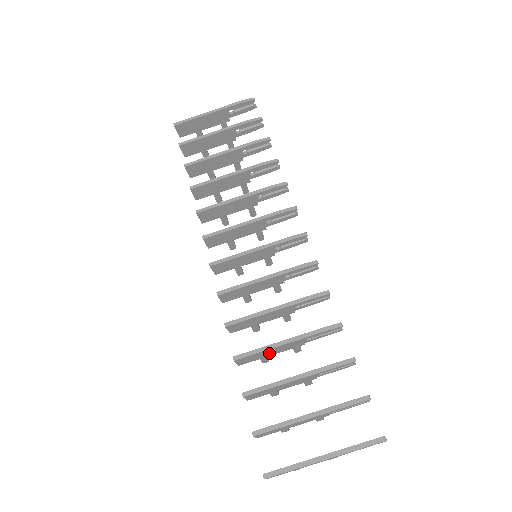
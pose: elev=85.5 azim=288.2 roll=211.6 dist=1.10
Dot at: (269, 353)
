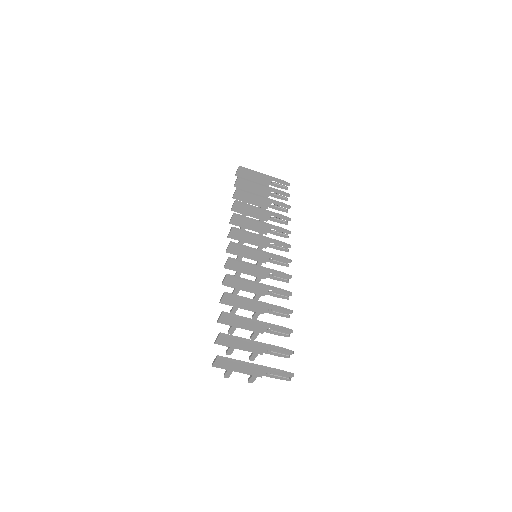
Dot at: (243, 305)
